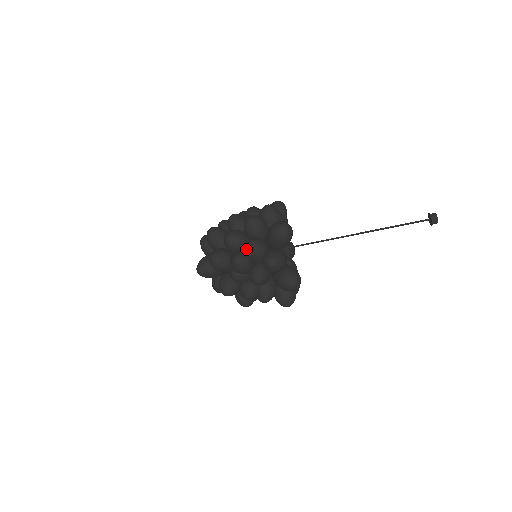
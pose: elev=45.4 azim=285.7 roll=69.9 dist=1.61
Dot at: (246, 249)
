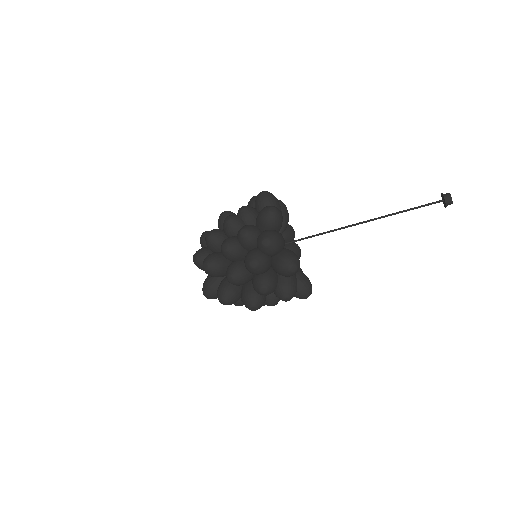
Dot at: (256, 292)
